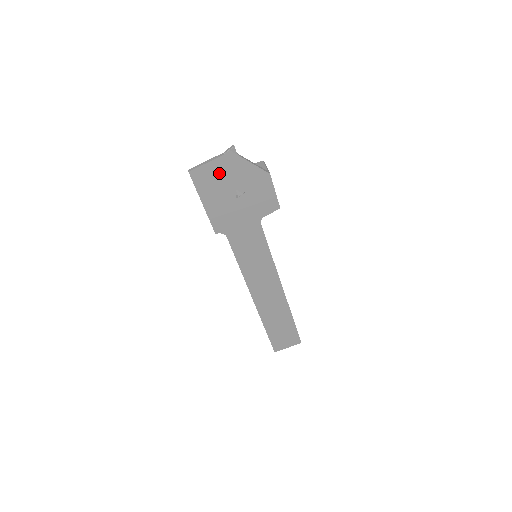
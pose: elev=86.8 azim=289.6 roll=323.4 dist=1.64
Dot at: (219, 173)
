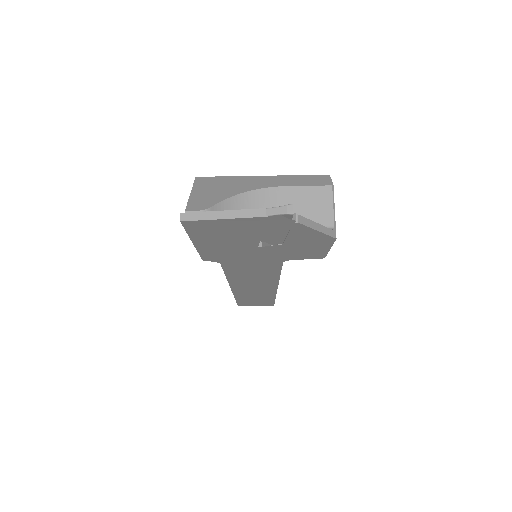
Dot at: (242, 228)
